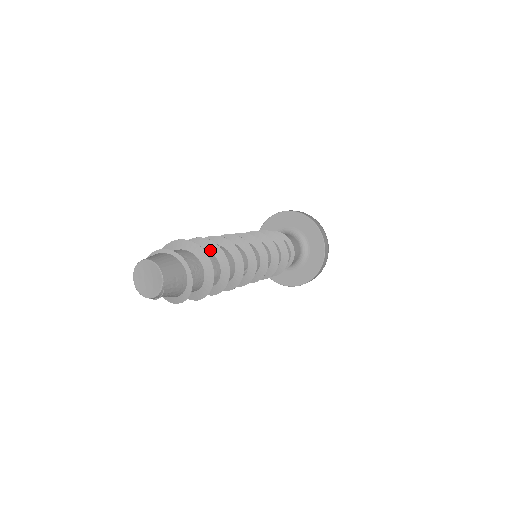
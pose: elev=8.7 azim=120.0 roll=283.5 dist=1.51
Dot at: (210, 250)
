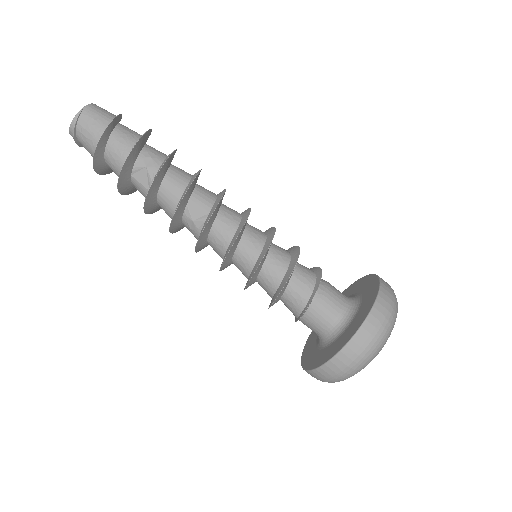
Dot at: occluded
